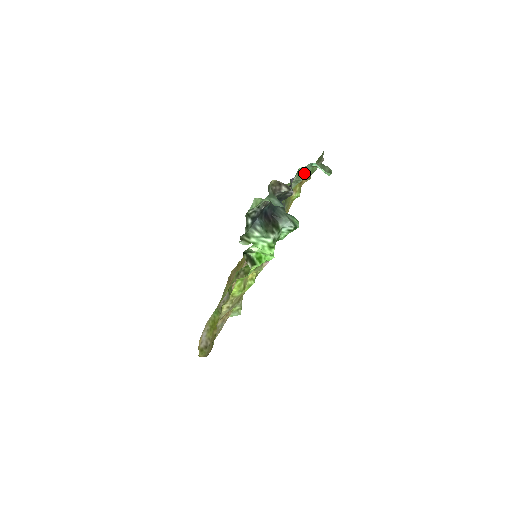
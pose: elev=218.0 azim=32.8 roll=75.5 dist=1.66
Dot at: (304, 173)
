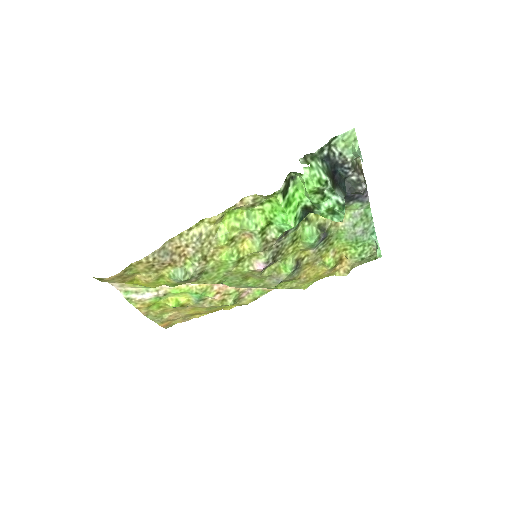
Dot at: (365, 227)
